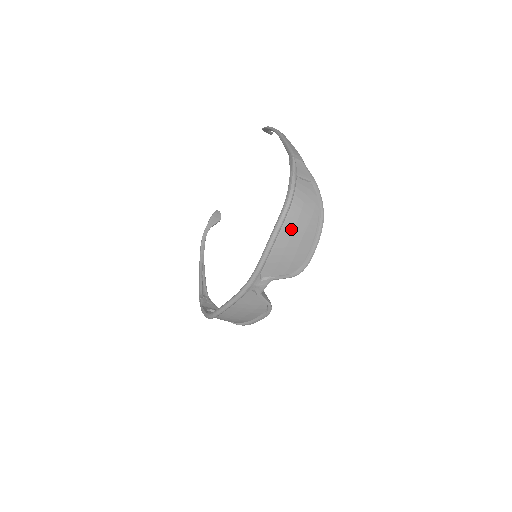
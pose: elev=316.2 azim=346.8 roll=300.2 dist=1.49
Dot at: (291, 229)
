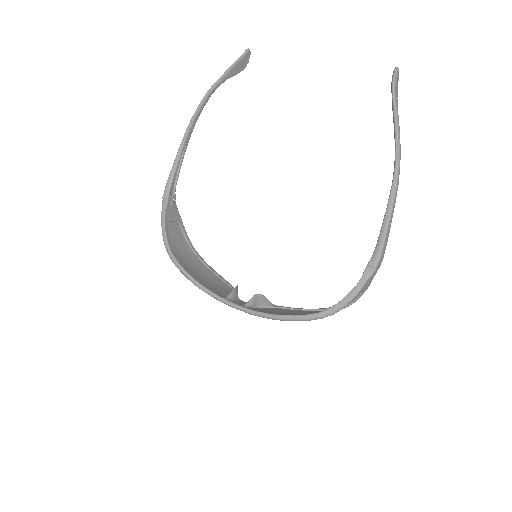
Dot at: occluded
